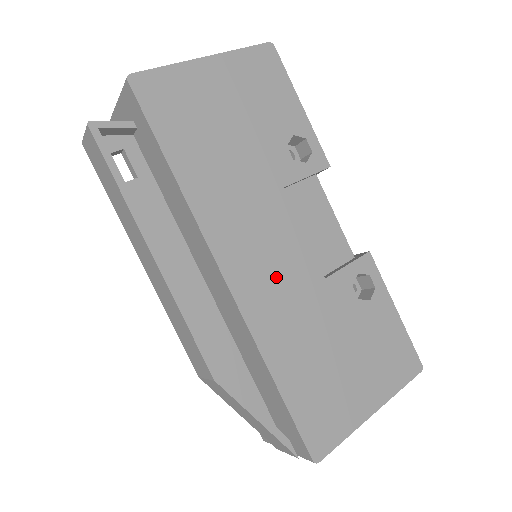
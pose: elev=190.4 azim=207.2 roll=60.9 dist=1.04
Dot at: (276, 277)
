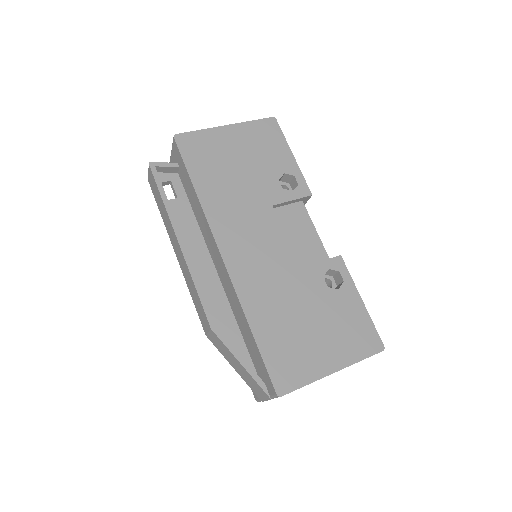
Dot at: (261, 262)
